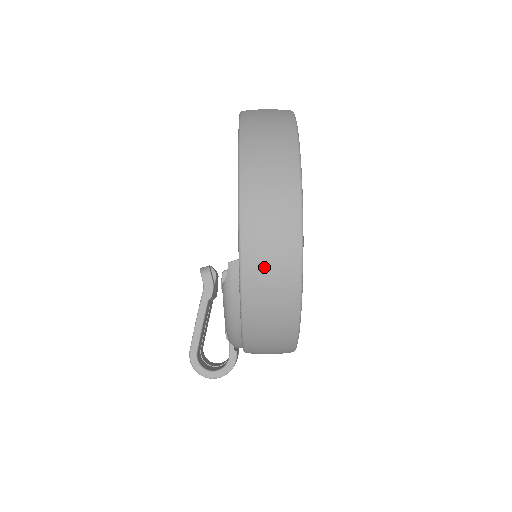
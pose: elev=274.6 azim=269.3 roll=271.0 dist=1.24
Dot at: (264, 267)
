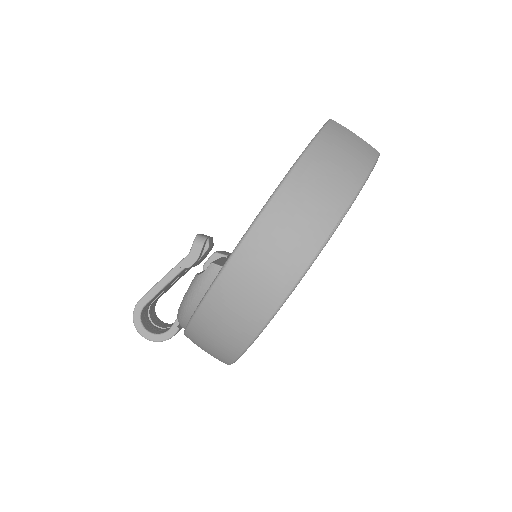
Dot at: (240, 291)
